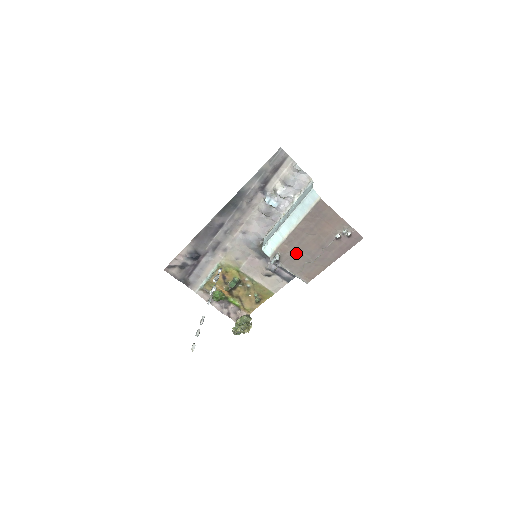
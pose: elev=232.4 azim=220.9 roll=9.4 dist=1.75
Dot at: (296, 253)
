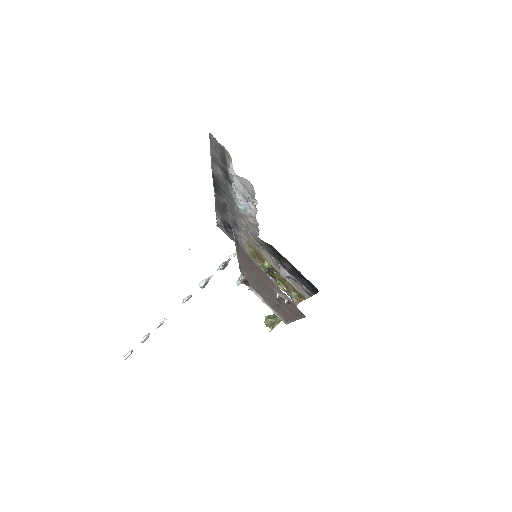
Dot at: (257, 285)
